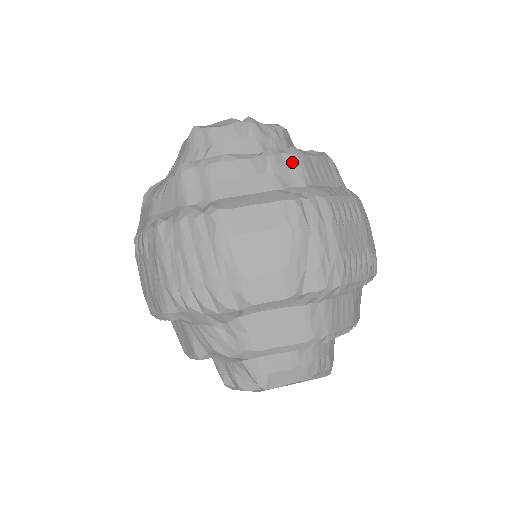
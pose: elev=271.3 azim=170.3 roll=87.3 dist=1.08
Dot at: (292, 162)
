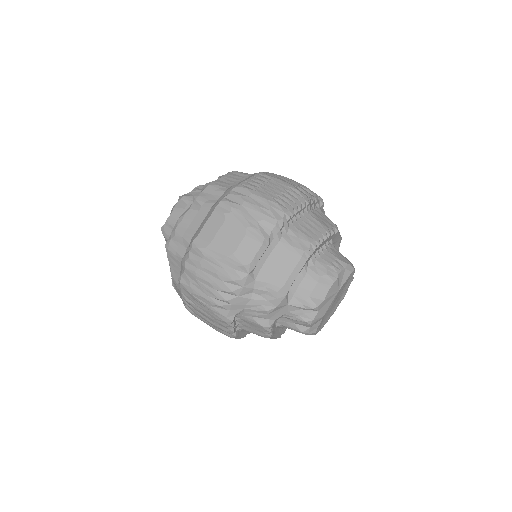
Dot at: (209, 190)
